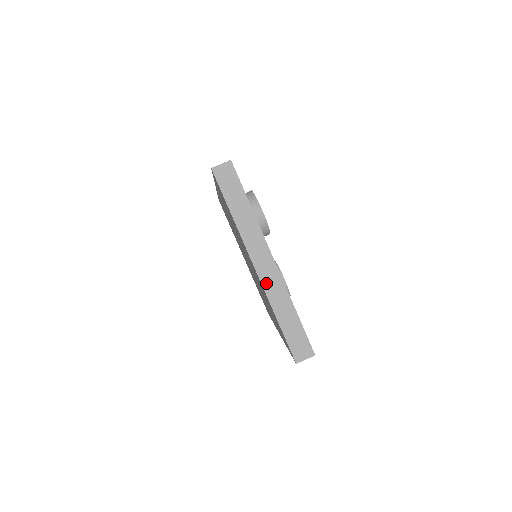
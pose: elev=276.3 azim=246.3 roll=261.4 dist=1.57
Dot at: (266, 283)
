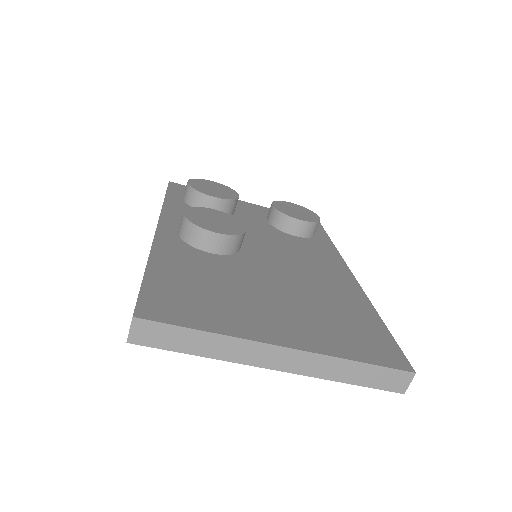
Dot at: (302, 370)
